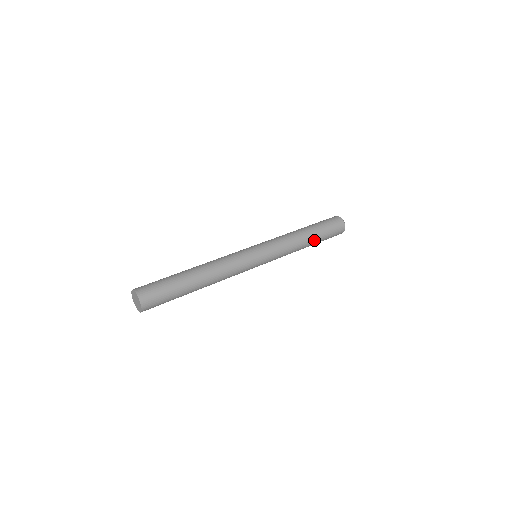
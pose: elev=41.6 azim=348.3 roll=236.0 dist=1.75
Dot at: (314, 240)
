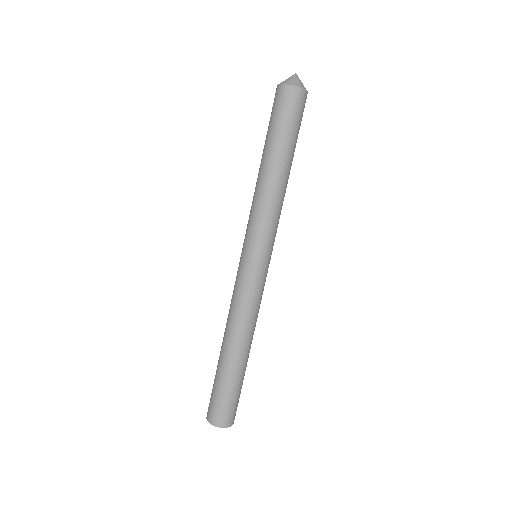
Dot at: occluded
